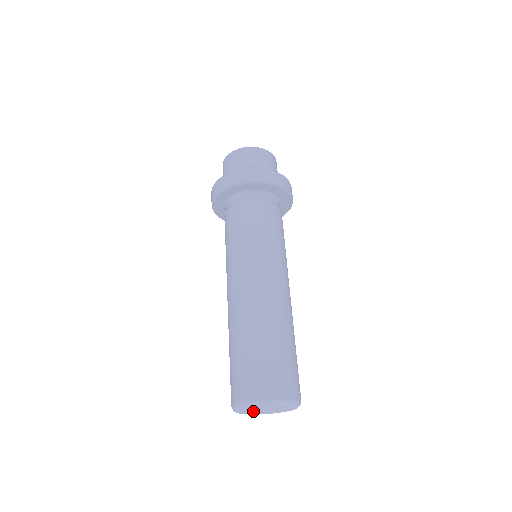
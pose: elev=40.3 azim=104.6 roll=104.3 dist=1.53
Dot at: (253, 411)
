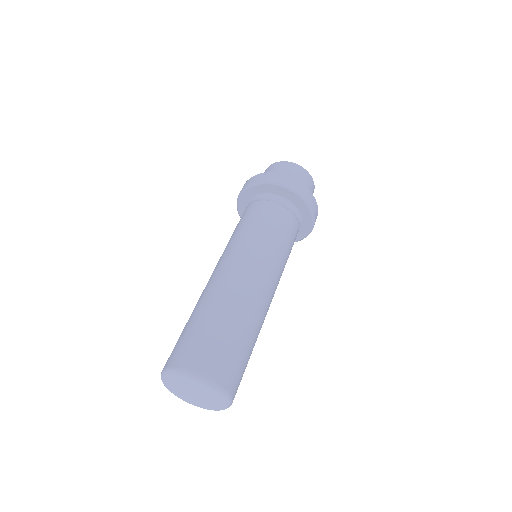
Dot at: (187, 396)
